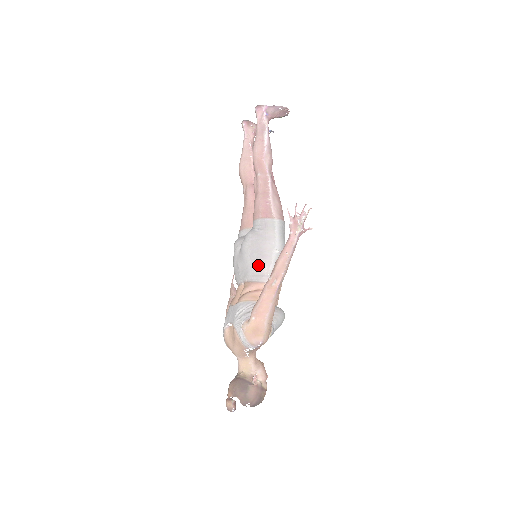
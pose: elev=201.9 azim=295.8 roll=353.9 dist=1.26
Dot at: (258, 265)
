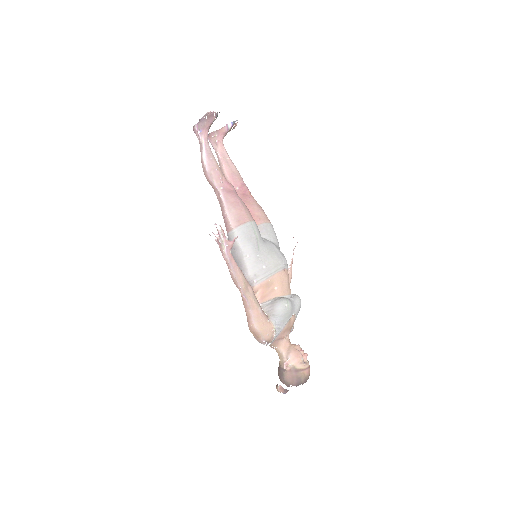
Dot at: occluded
